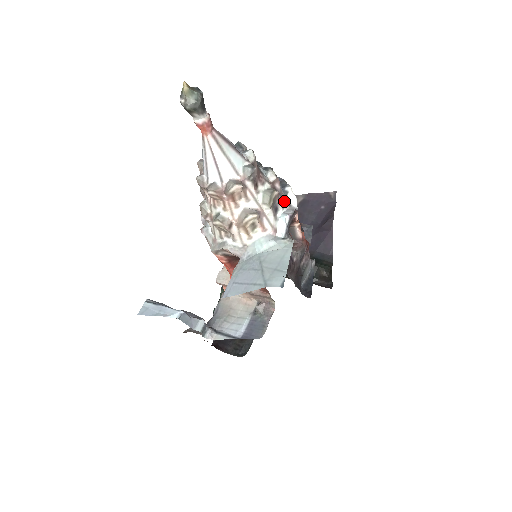
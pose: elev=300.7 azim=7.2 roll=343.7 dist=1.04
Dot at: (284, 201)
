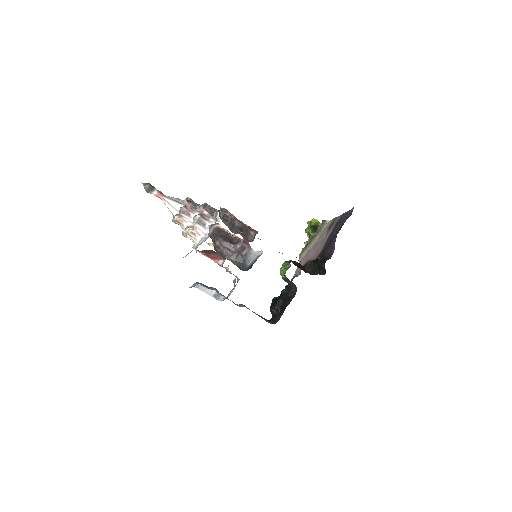
Dot at: (211, 219)
